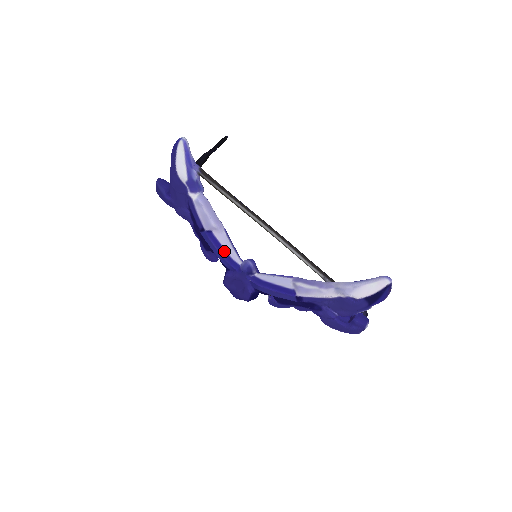
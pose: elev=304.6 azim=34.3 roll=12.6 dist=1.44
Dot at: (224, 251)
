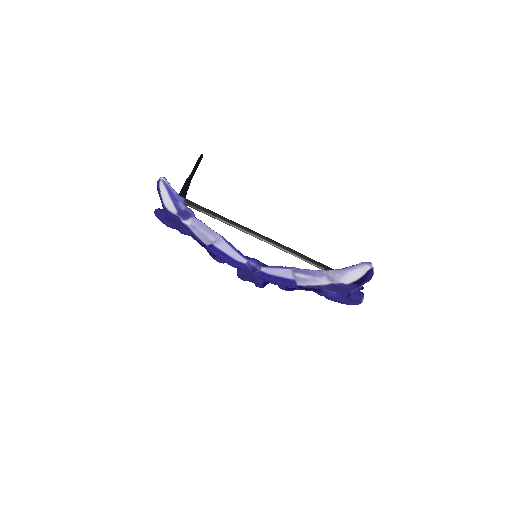
Dot at: (228, 257)
